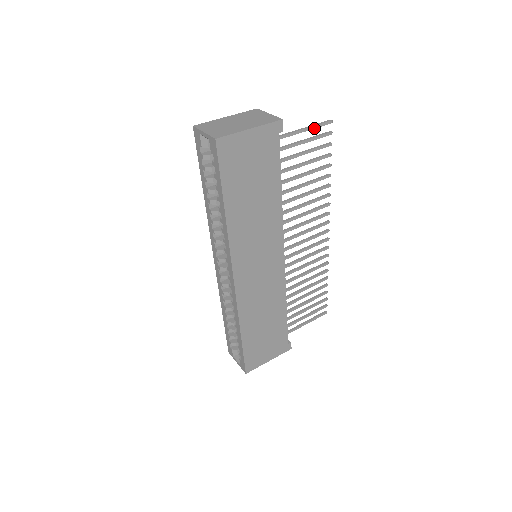
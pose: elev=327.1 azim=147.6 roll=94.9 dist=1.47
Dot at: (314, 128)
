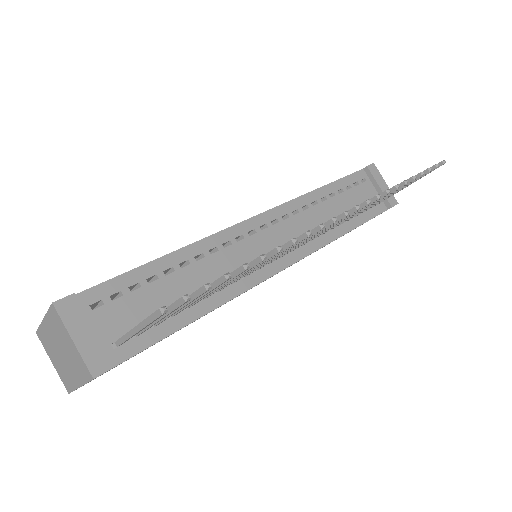
Dot at: (149, 324)
